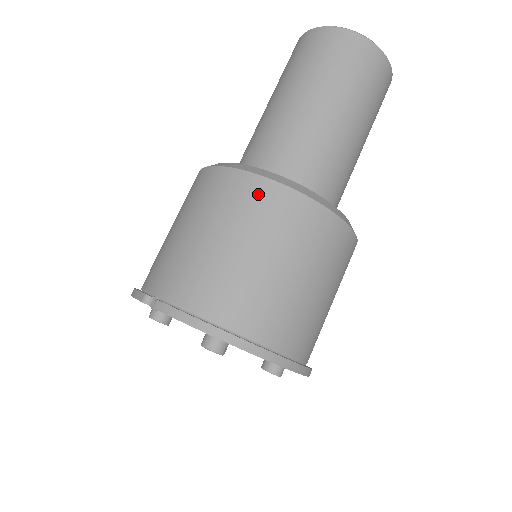
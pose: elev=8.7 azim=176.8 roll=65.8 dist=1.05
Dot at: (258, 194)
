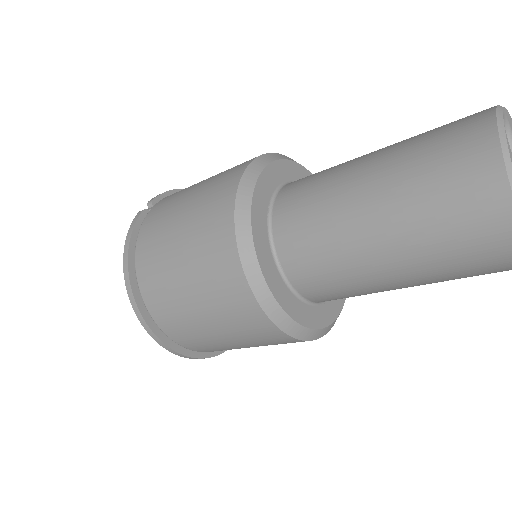
Dot at: (219, 216)
